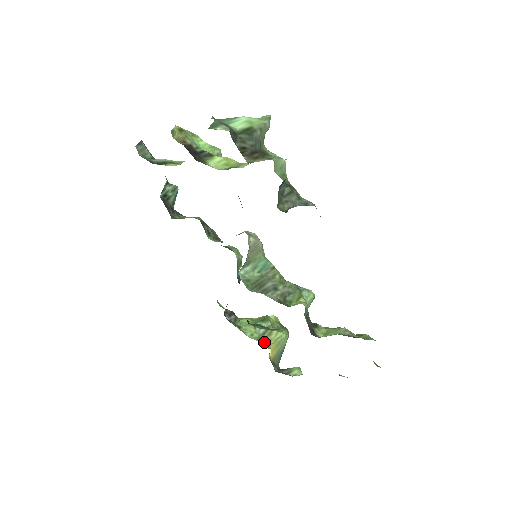
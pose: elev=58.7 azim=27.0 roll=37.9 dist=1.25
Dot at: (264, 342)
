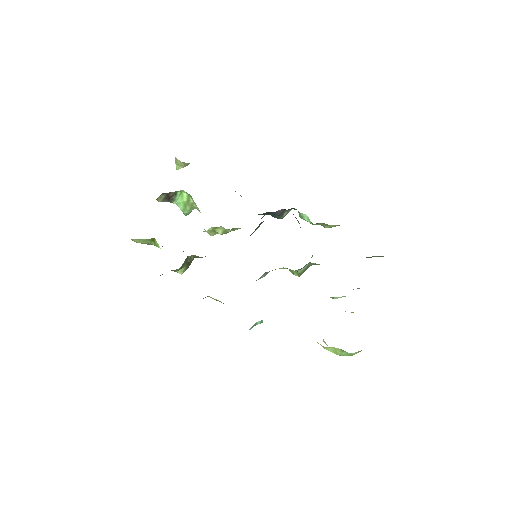
Dot at: occluded
